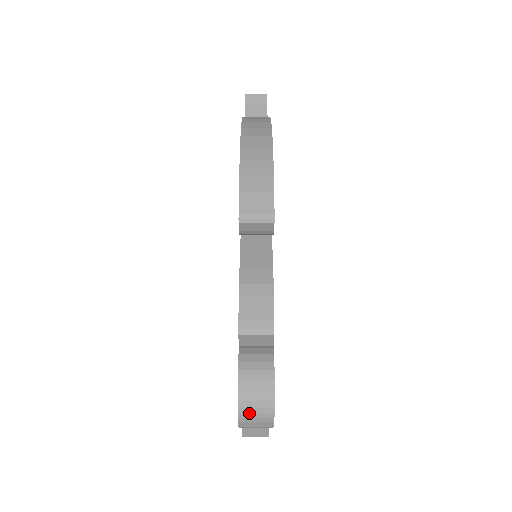
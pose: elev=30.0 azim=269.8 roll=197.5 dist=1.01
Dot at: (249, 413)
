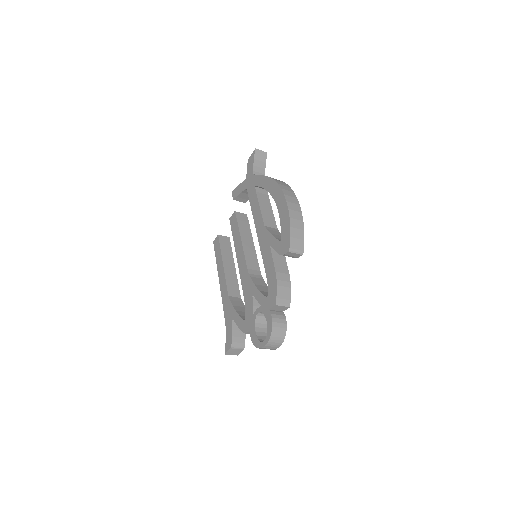
Dot at: (273, 342)
